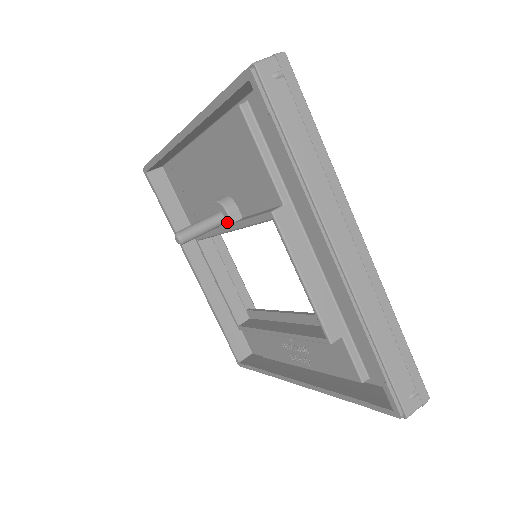
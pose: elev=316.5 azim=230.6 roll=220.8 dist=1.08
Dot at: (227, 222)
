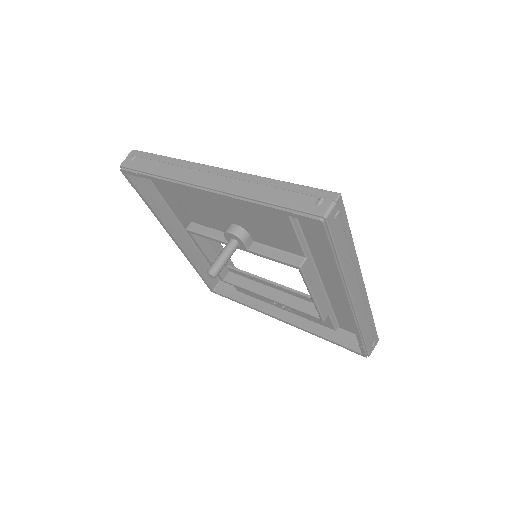
Dot at: (241, 247)
